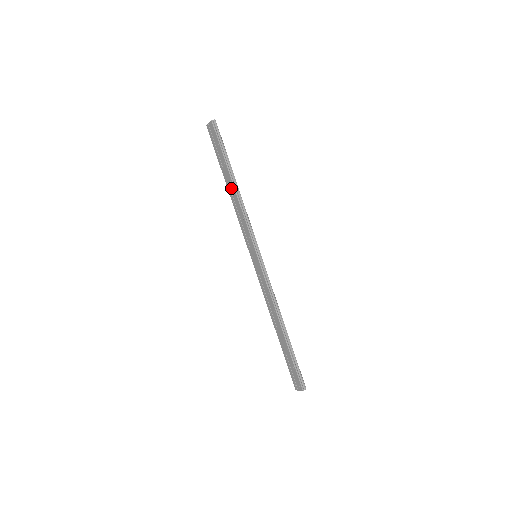
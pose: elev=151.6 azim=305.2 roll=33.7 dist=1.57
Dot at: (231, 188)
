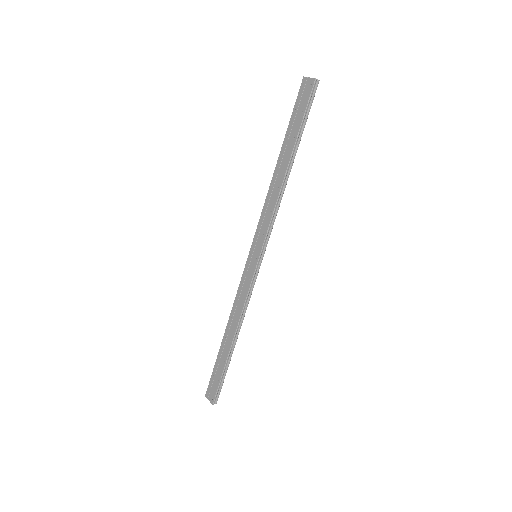
Dot at: (281, 170)
